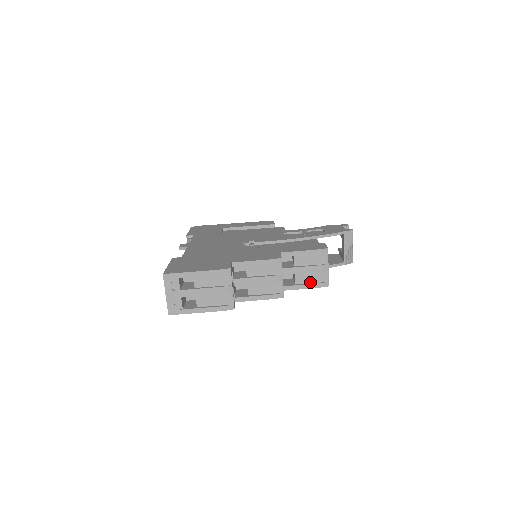
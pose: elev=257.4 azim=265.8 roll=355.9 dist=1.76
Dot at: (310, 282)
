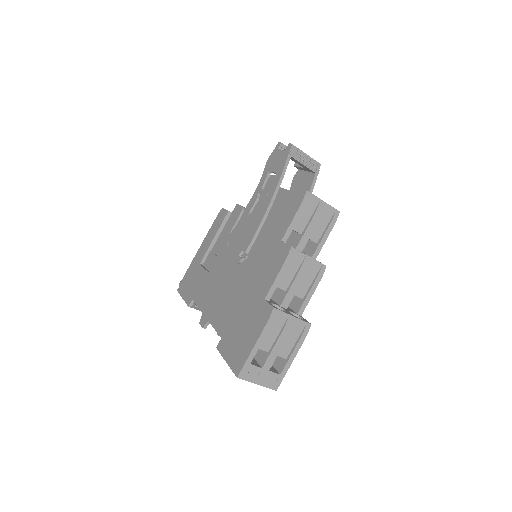
Dot at: (324, 228)
